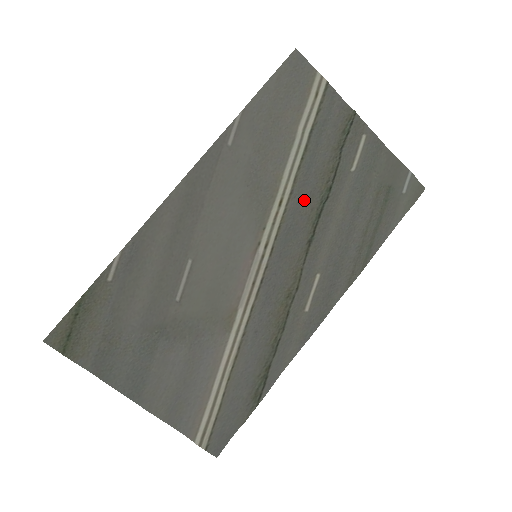
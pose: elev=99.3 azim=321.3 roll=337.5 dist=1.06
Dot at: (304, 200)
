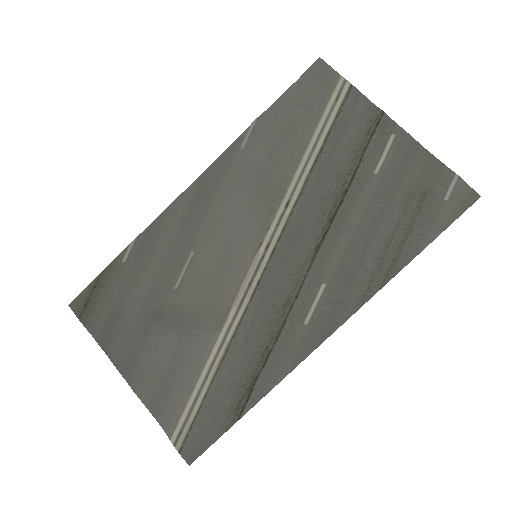
Dot at: (315, 203)
